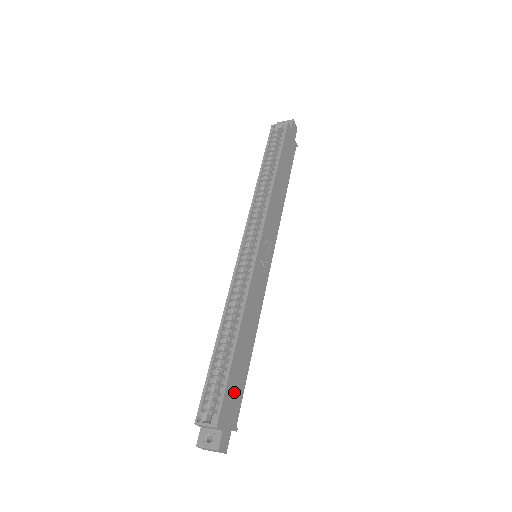
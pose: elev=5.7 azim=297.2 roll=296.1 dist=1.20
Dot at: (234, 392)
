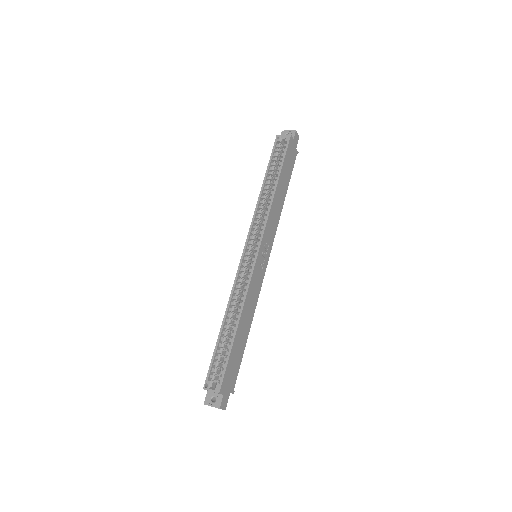
Dot at: (233, 366)
